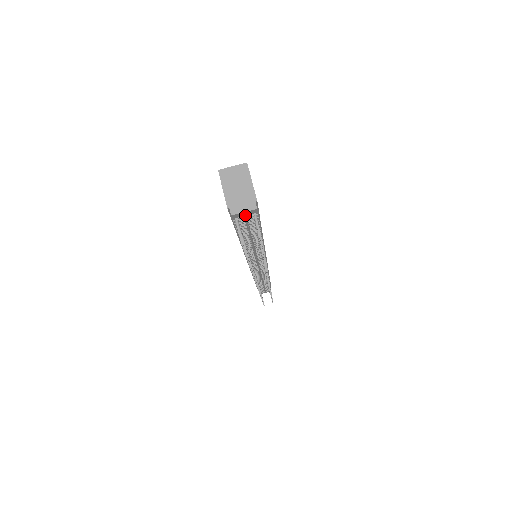
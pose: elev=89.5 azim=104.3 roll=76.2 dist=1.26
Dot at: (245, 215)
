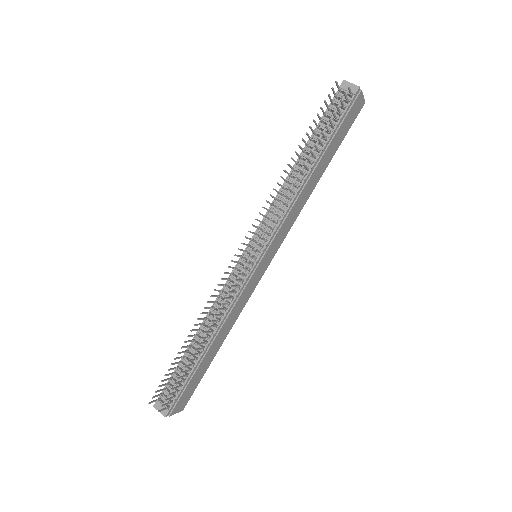
Dot at: (348, 90)
